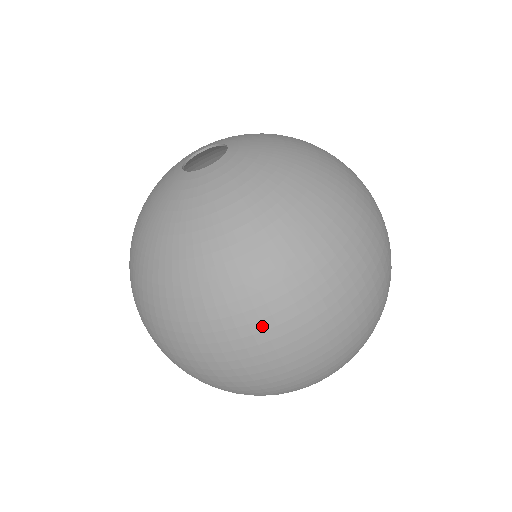
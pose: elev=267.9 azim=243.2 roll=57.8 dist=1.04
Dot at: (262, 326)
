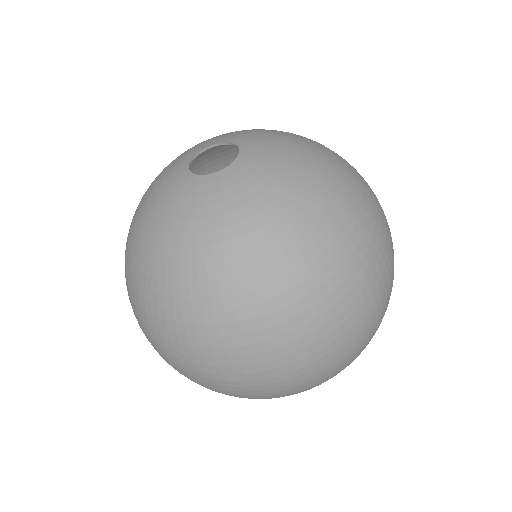
Dot at: (384, 236)
